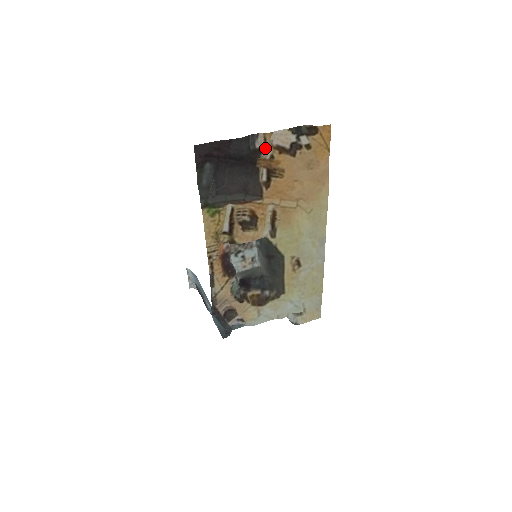
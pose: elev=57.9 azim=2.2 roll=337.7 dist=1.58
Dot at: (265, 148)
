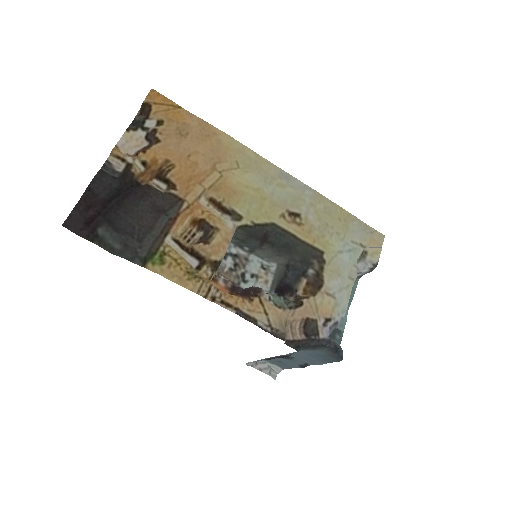
Dot at: (127, 162)
